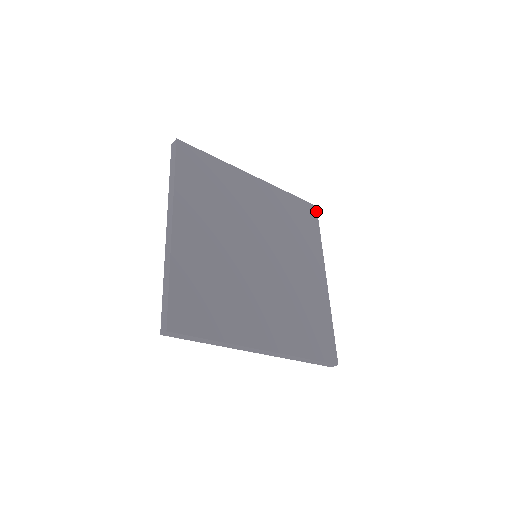
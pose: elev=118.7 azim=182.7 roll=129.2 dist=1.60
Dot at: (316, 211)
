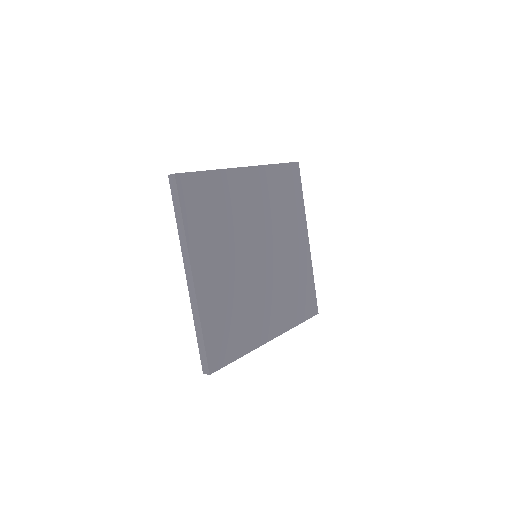
Dot at: (315, 314)
